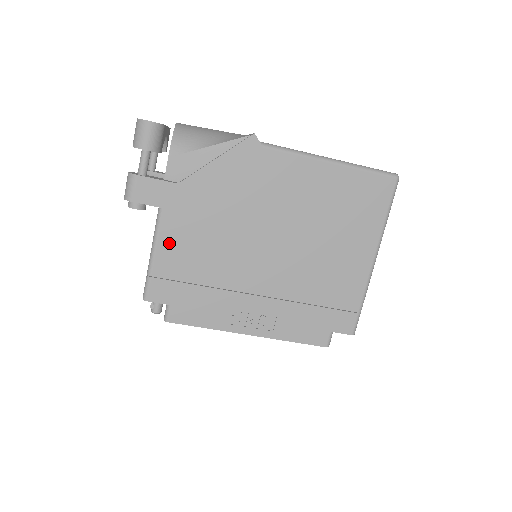
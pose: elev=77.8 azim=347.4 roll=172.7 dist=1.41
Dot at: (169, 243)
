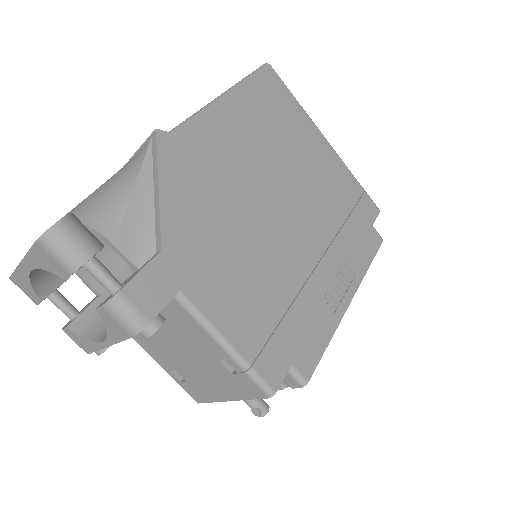
Dot at: (224, 314)
